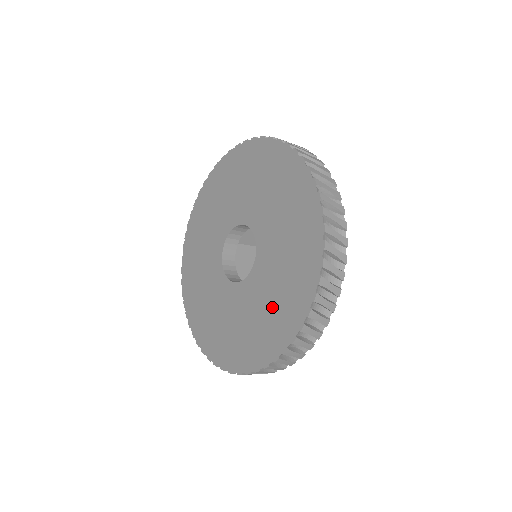
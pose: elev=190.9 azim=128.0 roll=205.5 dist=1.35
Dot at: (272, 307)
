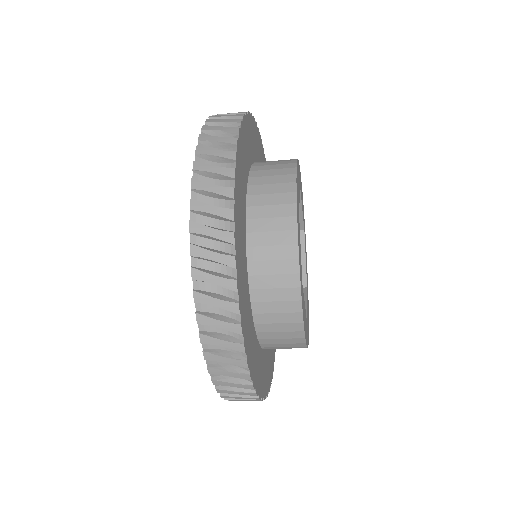
Dot at: occluded
